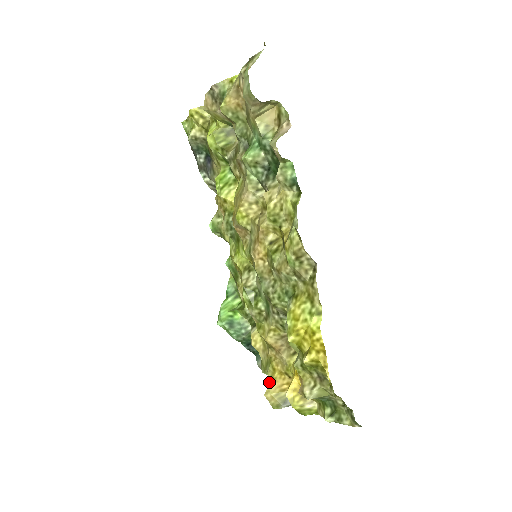
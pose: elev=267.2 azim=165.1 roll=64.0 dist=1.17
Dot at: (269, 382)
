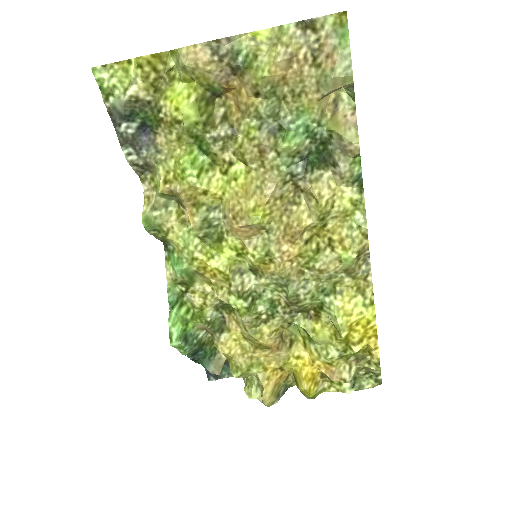
Dot at: (264, 384)
